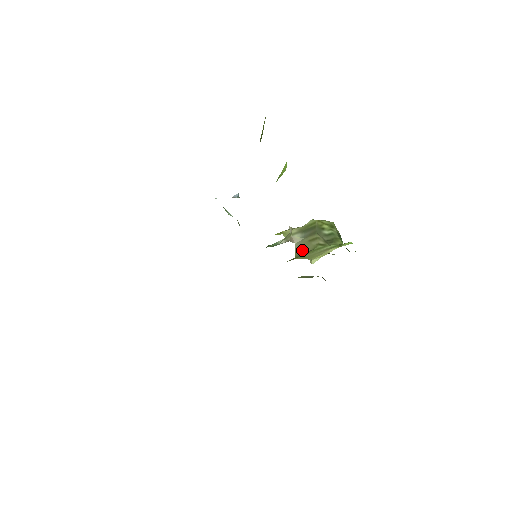
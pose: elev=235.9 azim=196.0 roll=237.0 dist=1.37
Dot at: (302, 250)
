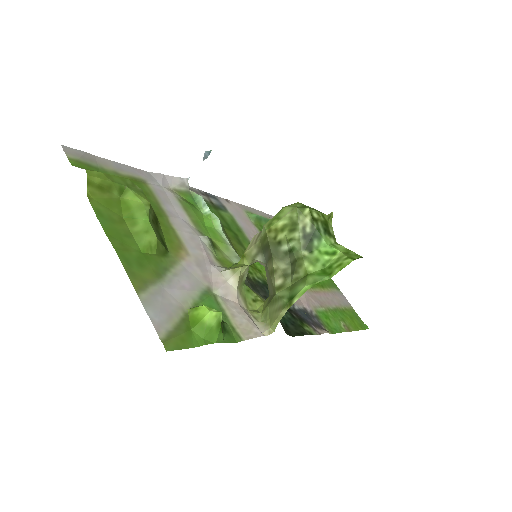
Dot at: (269, 287)
